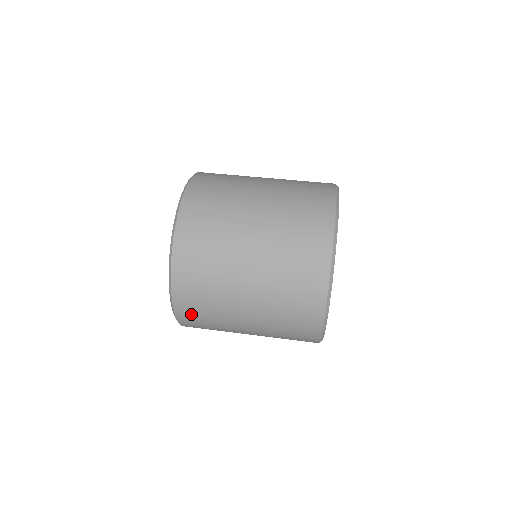
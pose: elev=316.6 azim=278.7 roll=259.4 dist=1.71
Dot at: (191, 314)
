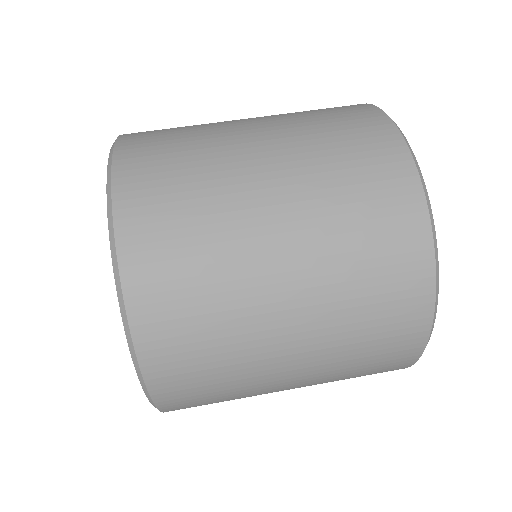
Dot at: occluded
